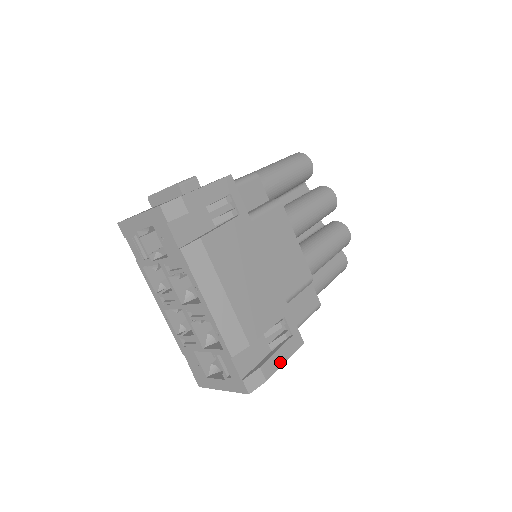
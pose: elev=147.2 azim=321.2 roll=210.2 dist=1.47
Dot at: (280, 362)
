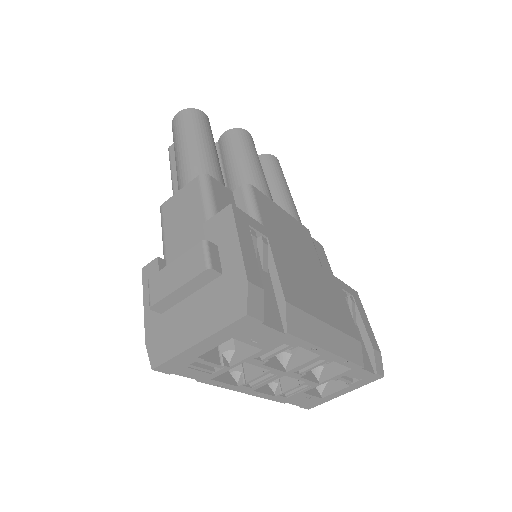
Dot at: (369, 327)
